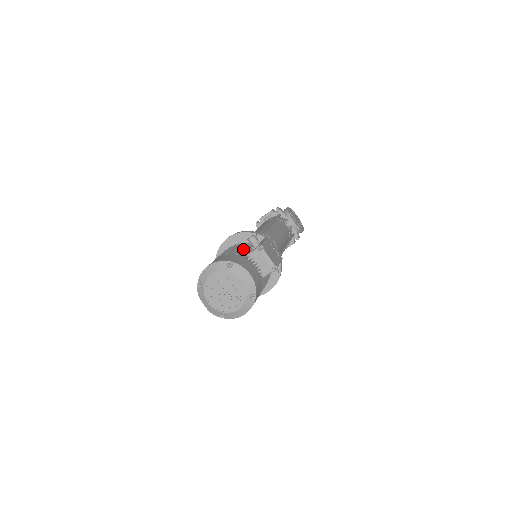
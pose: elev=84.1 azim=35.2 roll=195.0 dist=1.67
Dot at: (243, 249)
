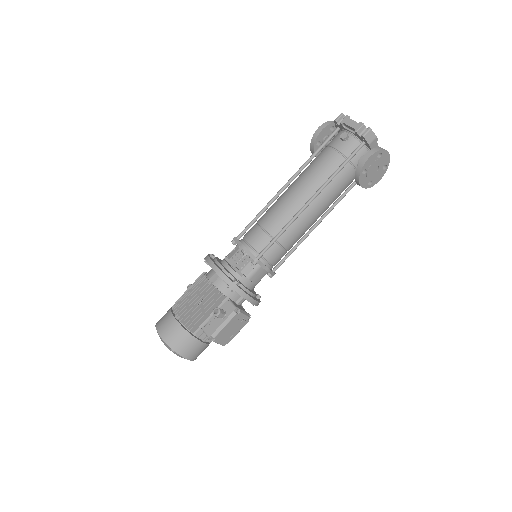
Dot at: (207, 313)
